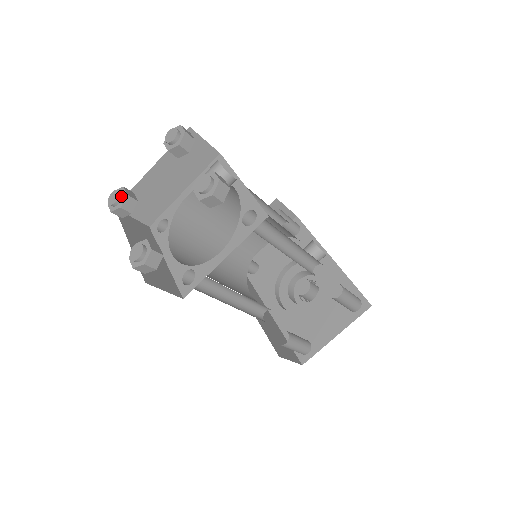
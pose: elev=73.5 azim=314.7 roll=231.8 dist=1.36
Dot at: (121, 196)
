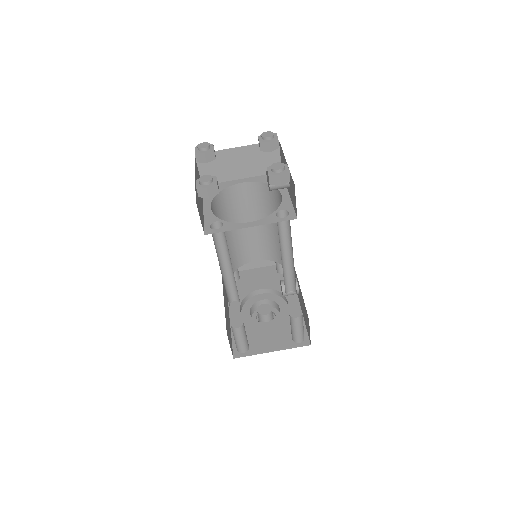
Dot at: (209, 147)
